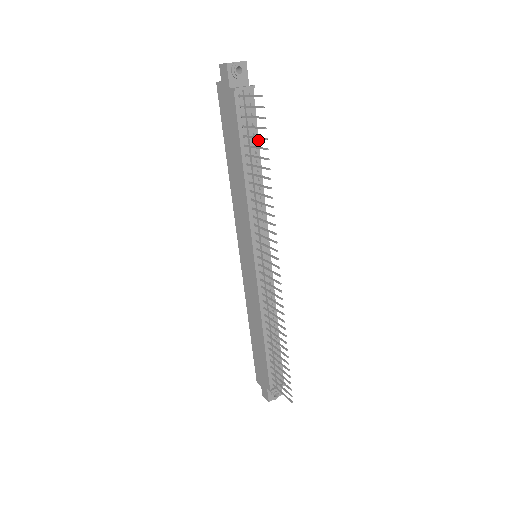
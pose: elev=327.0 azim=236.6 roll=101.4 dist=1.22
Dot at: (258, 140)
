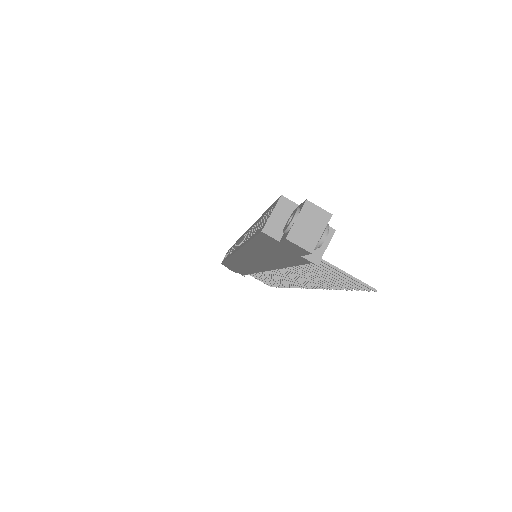
Dot at: occluded
